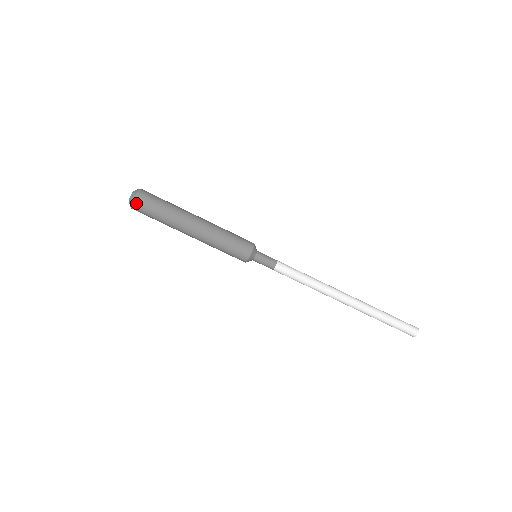
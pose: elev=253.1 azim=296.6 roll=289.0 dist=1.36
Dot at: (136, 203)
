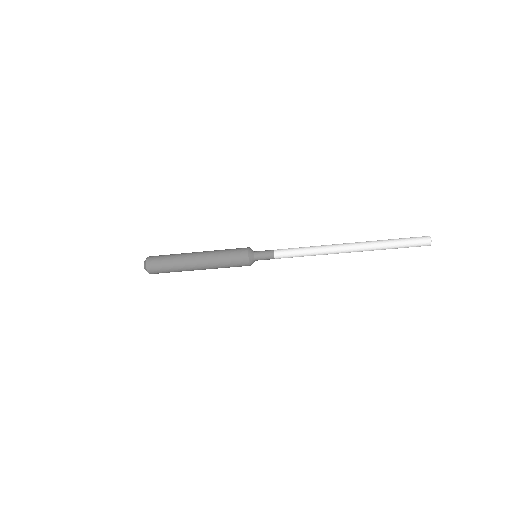
Dot at: occluded
